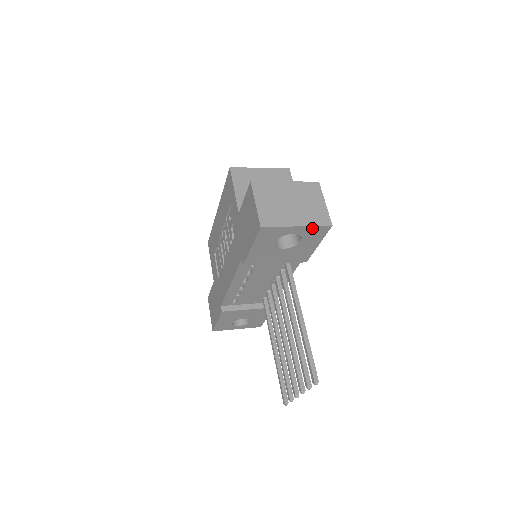
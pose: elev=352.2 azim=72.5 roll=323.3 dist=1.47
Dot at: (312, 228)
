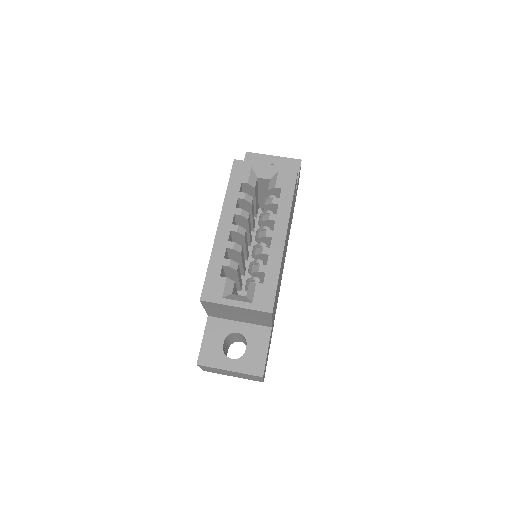
Dot at: occluded
